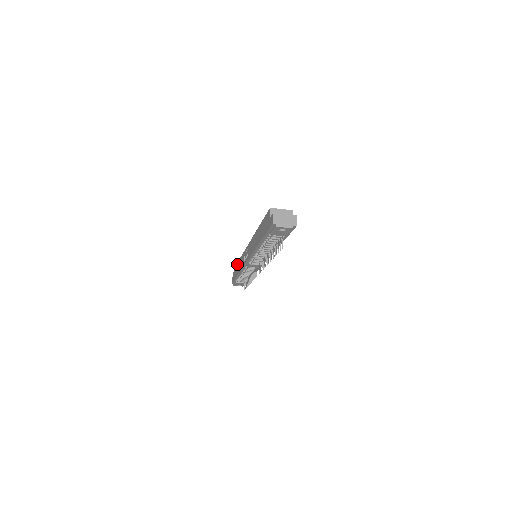
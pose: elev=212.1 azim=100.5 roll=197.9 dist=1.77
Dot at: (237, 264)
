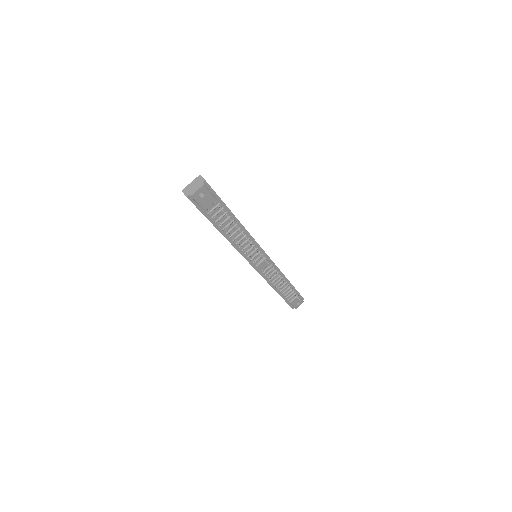
Dot at: occluded
